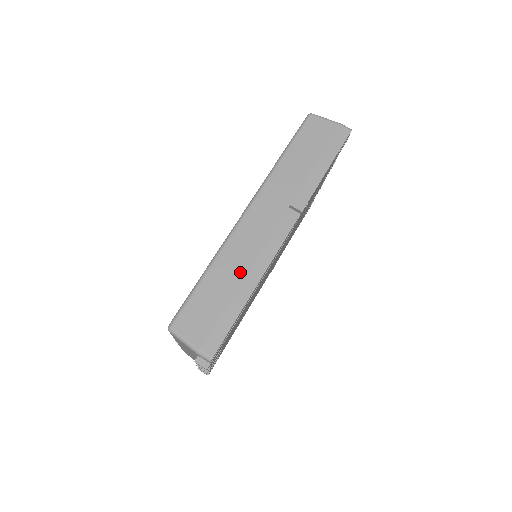
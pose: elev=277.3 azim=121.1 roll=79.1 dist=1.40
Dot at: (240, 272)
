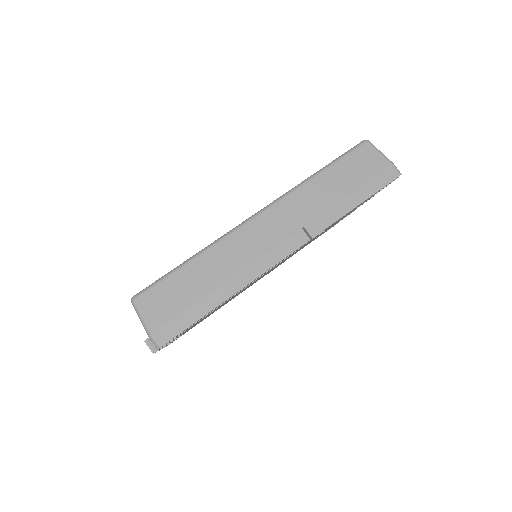
Dot at: (225, 273)
